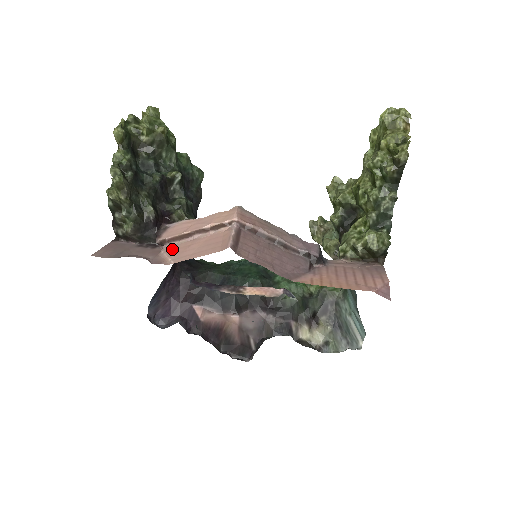
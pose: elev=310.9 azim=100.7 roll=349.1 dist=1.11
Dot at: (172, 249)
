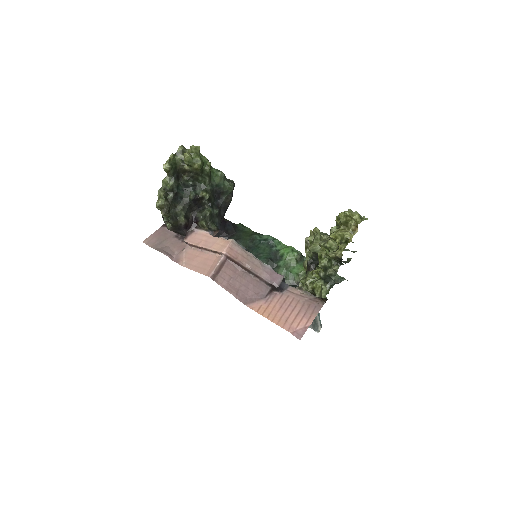
Dot at: (189, 252)
